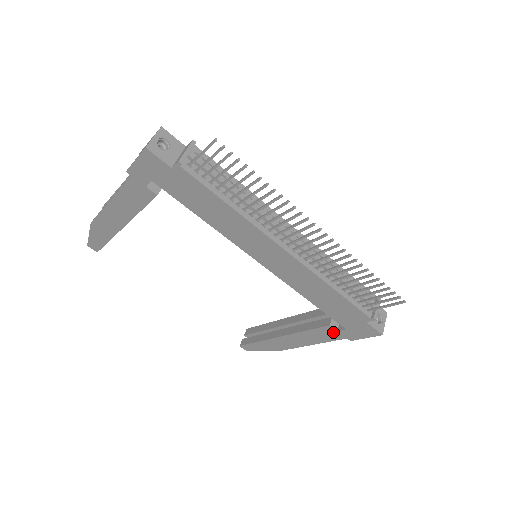
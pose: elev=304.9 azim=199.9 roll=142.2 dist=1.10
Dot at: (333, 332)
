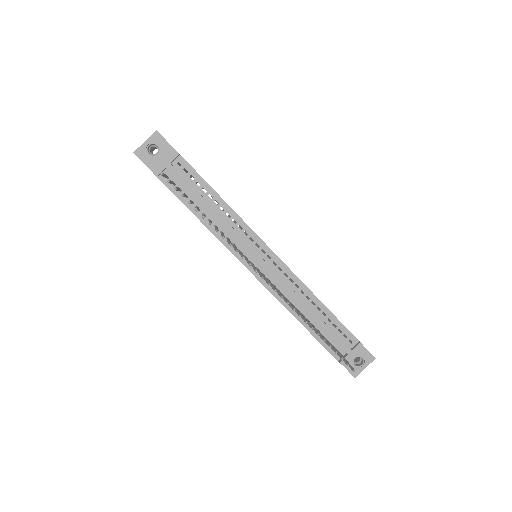
Dot at: occluded
